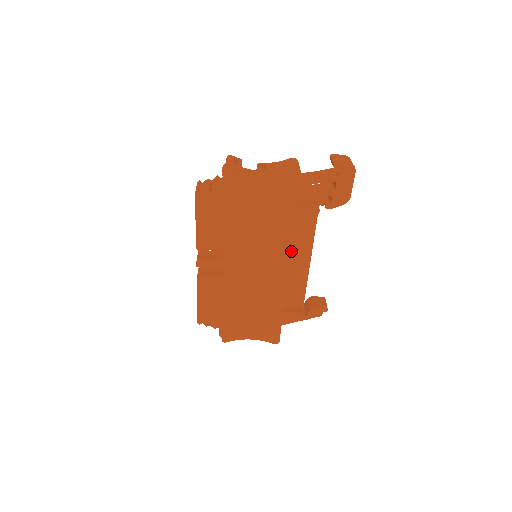
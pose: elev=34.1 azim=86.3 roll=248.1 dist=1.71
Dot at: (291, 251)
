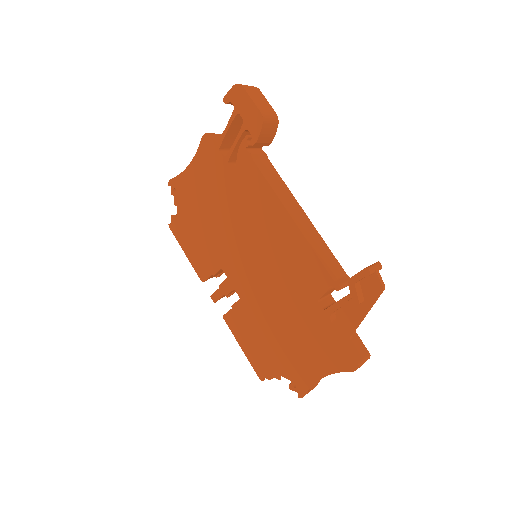
Dot at: (265, 220)
